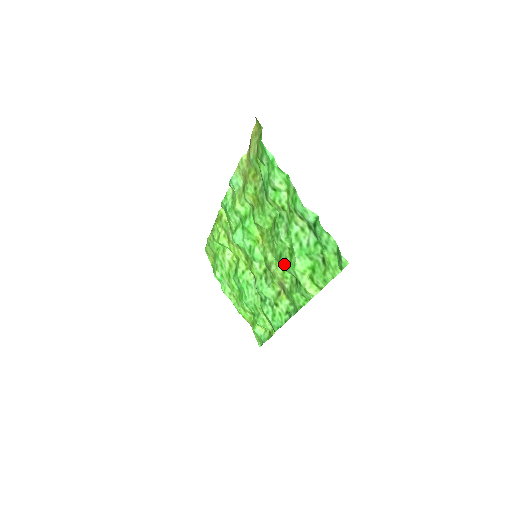
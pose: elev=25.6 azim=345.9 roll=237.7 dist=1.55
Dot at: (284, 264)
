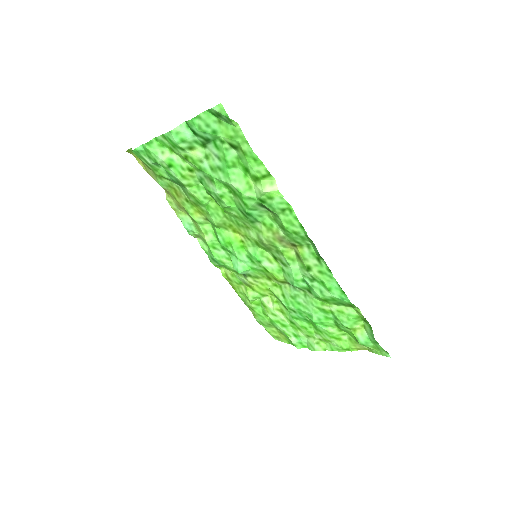
Dot at: (244, 210)
